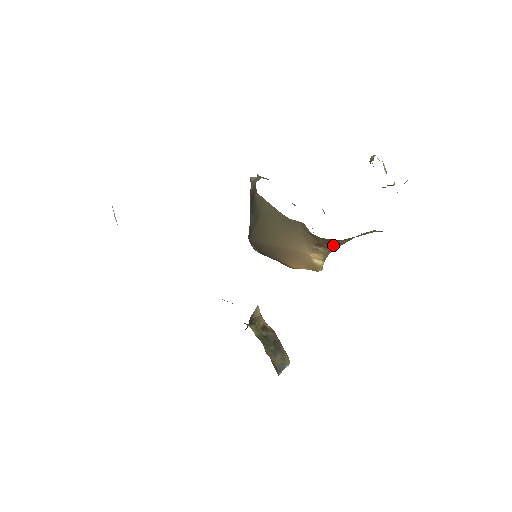
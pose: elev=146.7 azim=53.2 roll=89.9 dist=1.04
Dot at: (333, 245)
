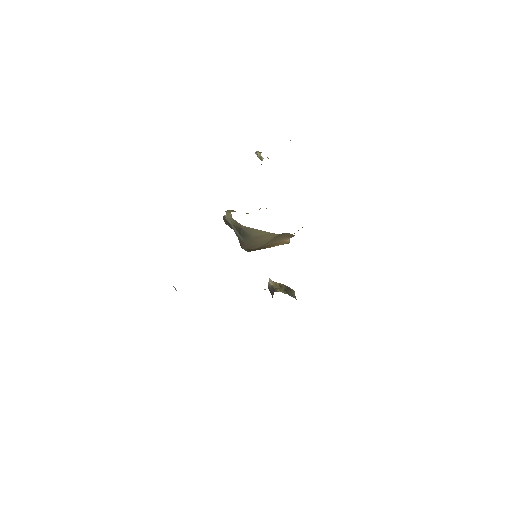
Dot at: occluded
